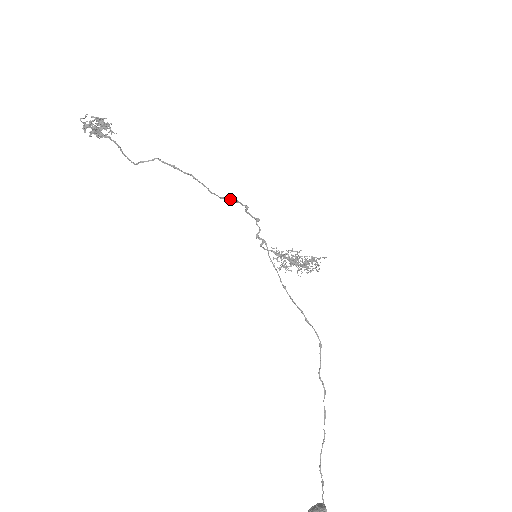
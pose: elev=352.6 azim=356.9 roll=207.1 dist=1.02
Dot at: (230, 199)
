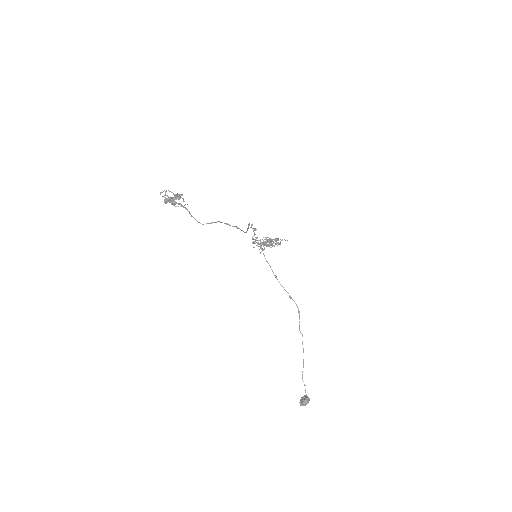
Dot at: (248, 228)
